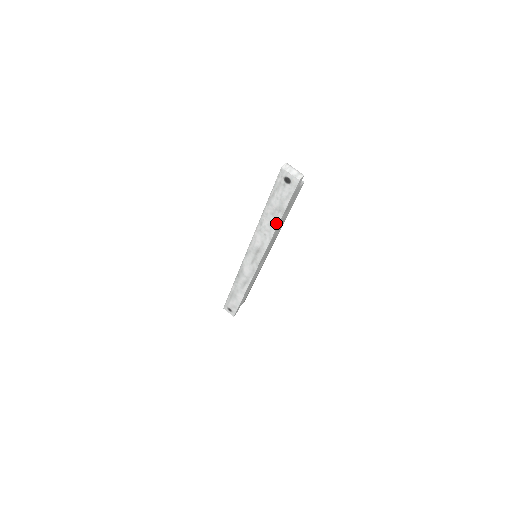
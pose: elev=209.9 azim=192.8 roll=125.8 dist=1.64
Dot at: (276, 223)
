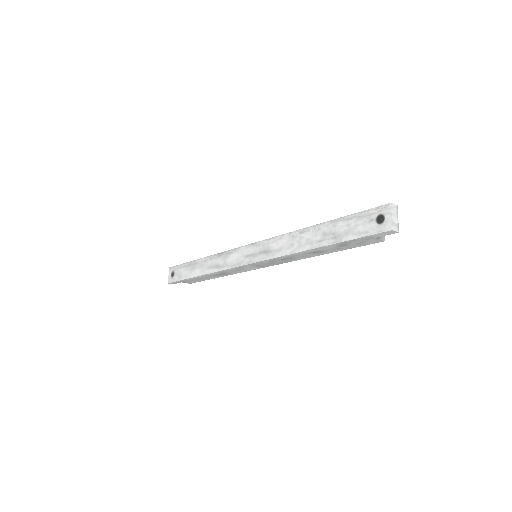
Dot at: (317, 245)
